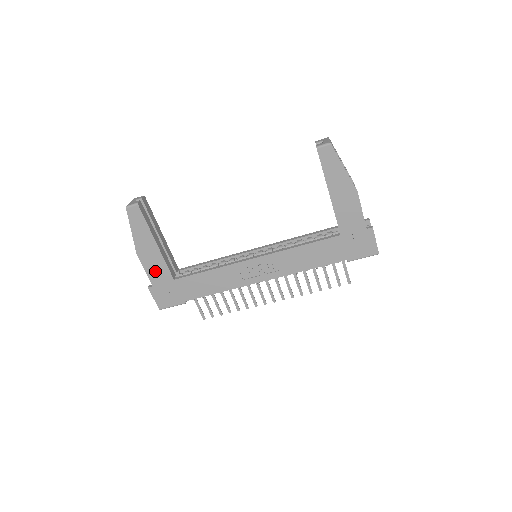
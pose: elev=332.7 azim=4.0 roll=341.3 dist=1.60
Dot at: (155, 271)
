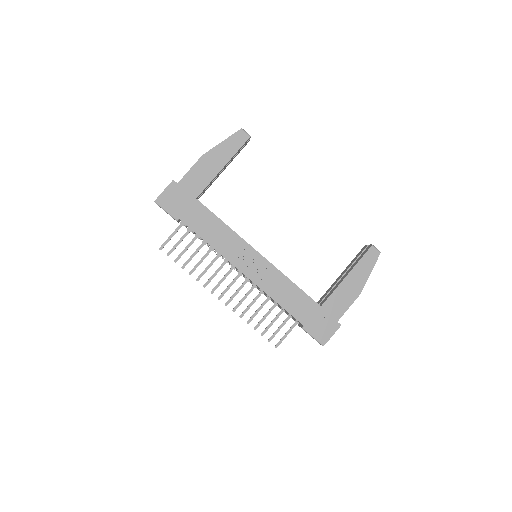
Dot at: (195, 178)
